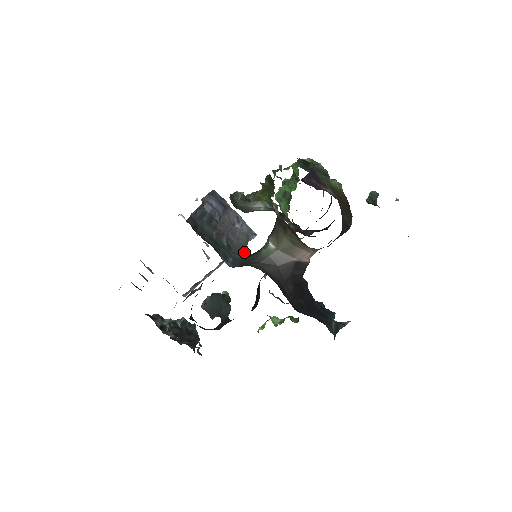
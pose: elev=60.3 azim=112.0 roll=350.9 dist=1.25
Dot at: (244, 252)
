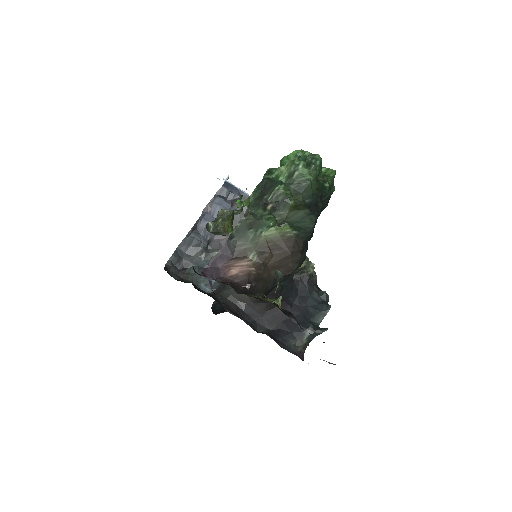
Dot at: occluded
